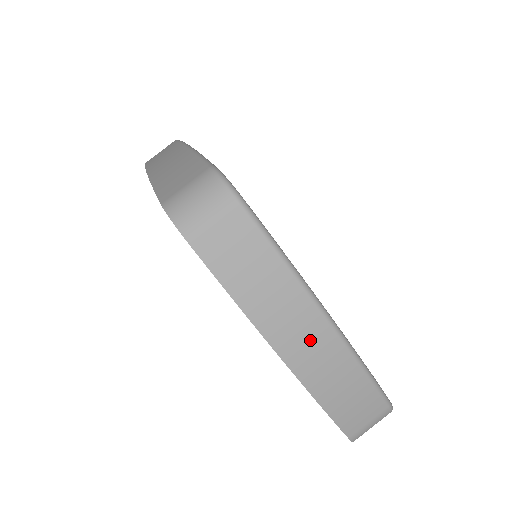
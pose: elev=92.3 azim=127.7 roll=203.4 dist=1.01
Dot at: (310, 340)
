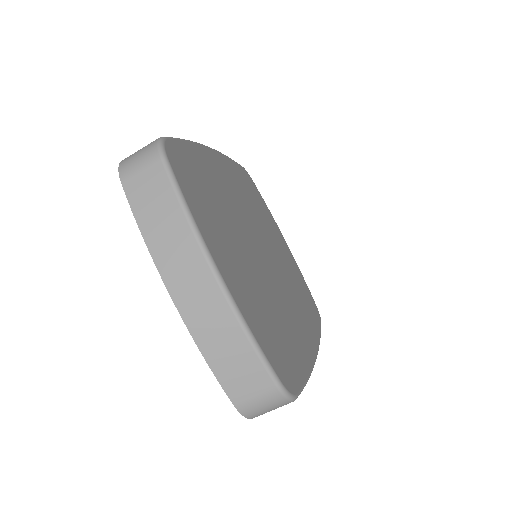
Dot at: (194, 283)
